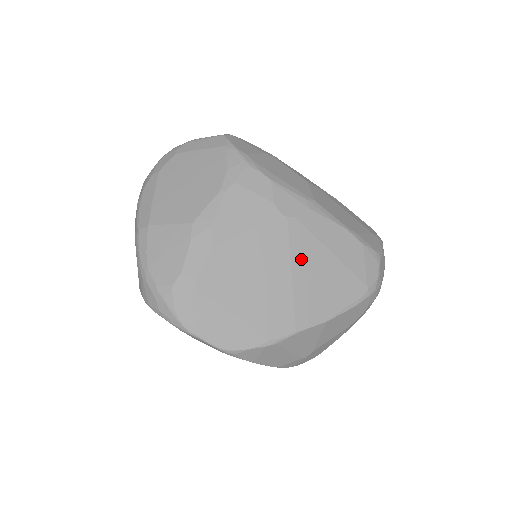
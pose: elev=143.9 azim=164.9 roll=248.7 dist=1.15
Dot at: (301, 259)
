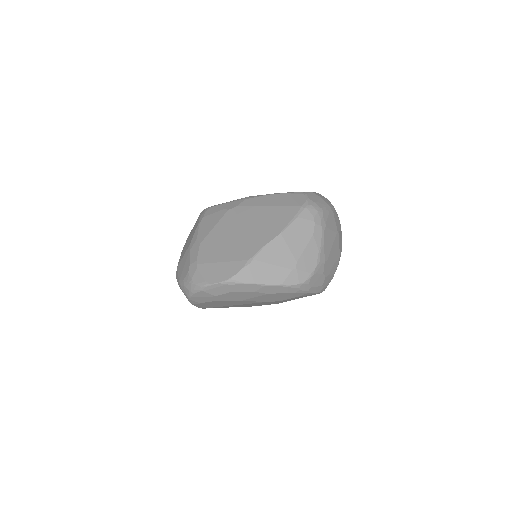
Dot at: (249, 218)
